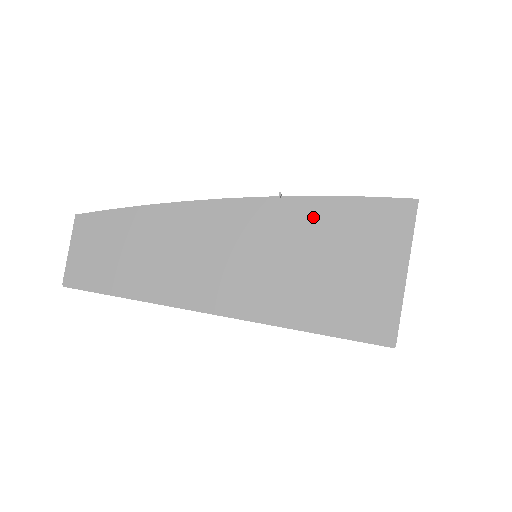
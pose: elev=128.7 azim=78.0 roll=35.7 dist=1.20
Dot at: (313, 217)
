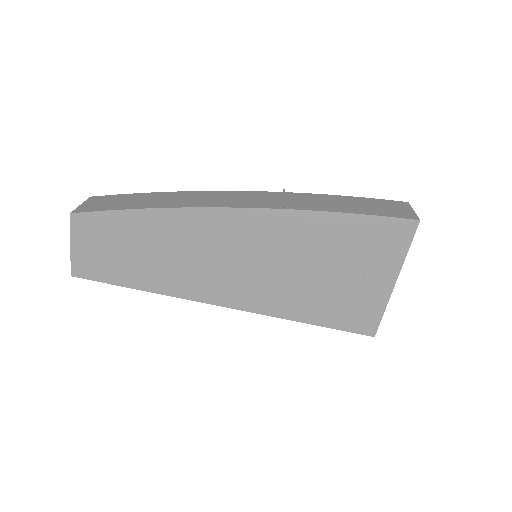
Dot at: (314, 231)
